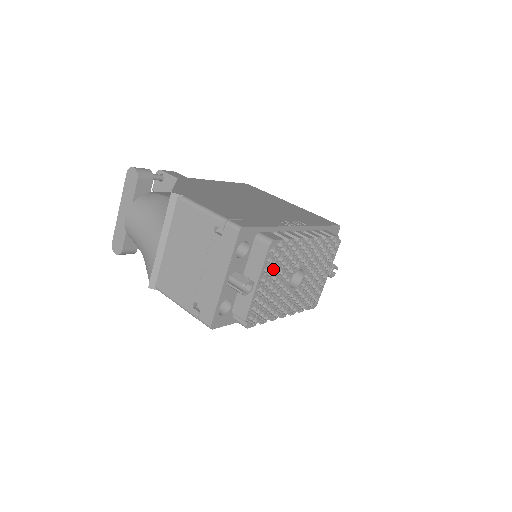
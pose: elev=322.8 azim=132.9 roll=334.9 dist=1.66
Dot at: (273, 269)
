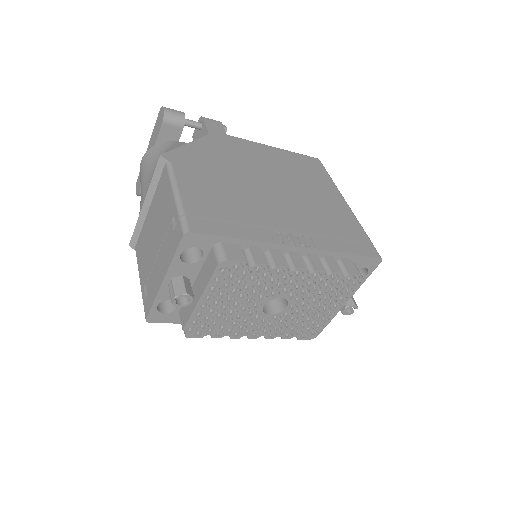
Dot at: (228, 289)
